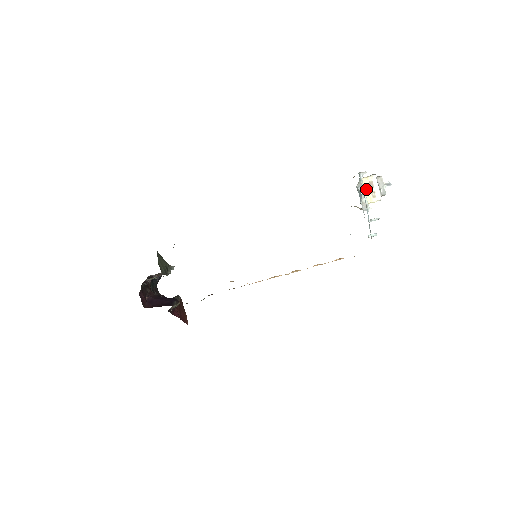
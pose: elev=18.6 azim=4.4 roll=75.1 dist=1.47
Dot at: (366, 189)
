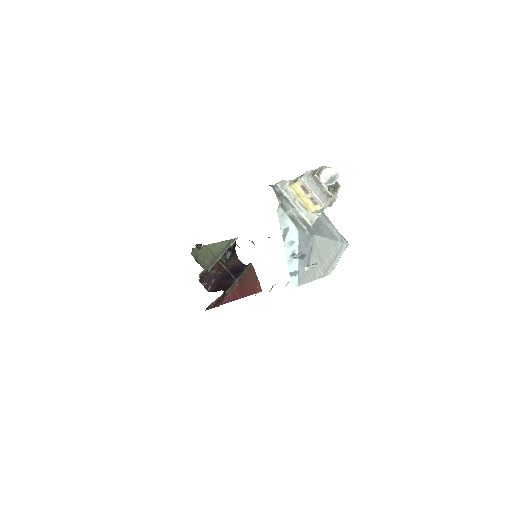
Dot at: (301, 196)
